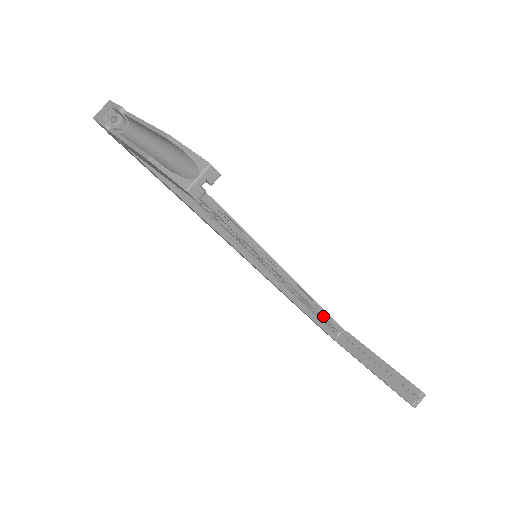
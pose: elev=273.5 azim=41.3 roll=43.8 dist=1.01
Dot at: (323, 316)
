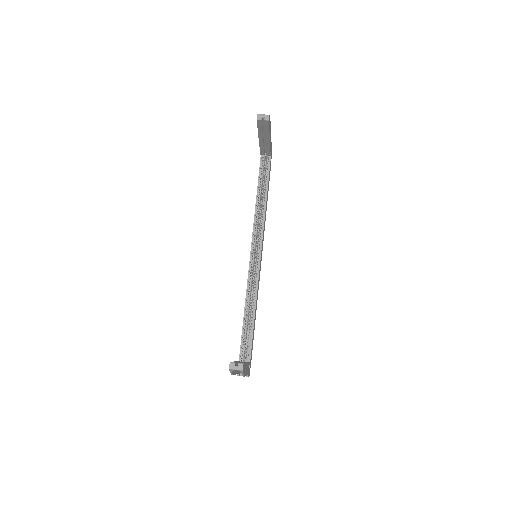
Dot at: (249, 337)
